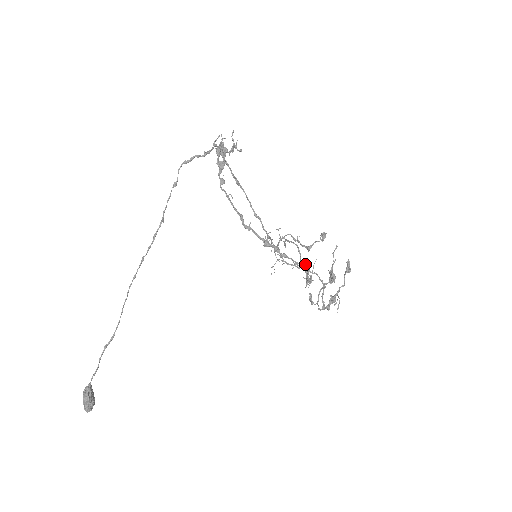
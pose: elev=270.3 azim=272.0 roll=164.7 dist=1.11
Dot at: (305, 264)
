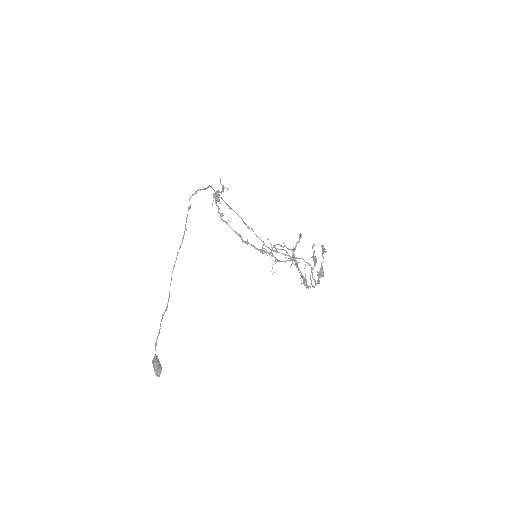
Dot at: (293, 256)
